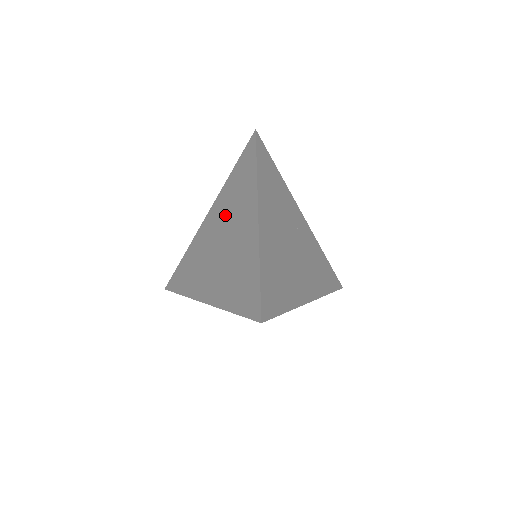
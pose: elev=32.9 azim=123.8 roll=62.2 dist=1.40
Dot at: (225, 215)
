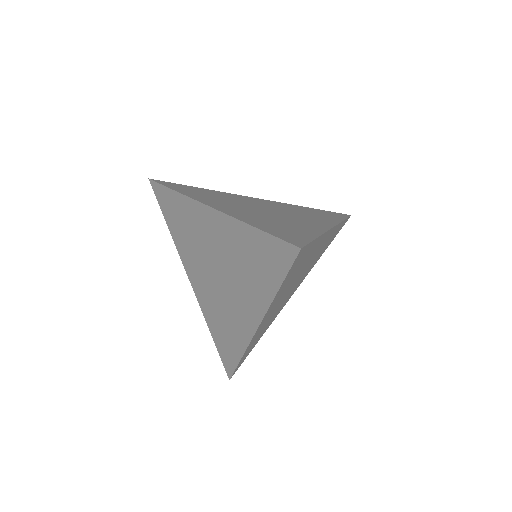
Dot at: (197, 254)
